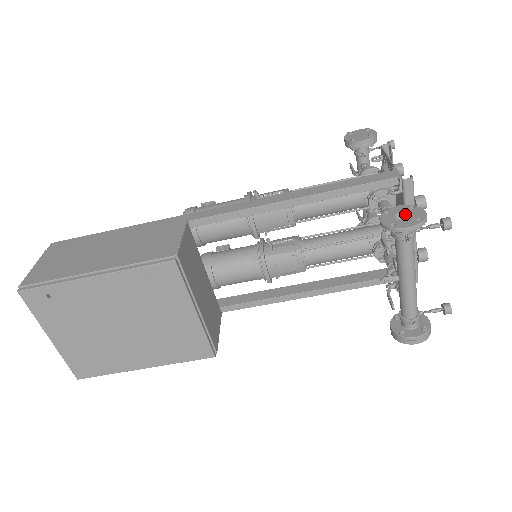
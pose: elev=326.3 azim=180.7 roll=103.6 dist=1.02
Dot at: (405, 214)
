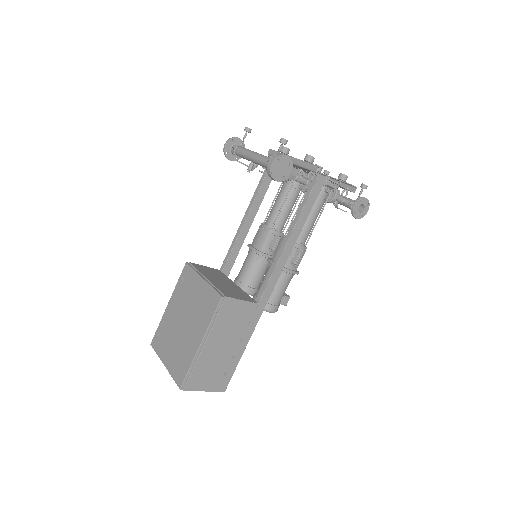
Dot at: occluded
